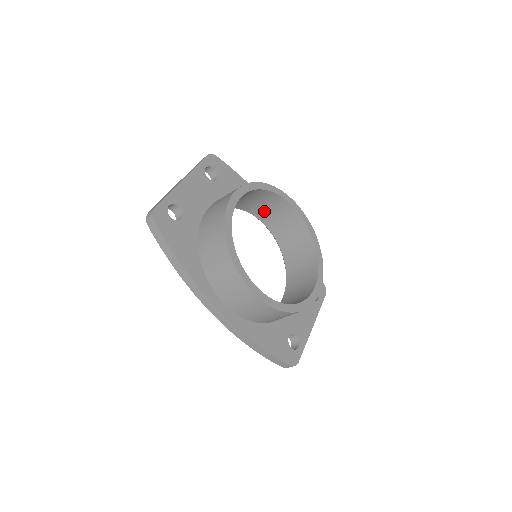
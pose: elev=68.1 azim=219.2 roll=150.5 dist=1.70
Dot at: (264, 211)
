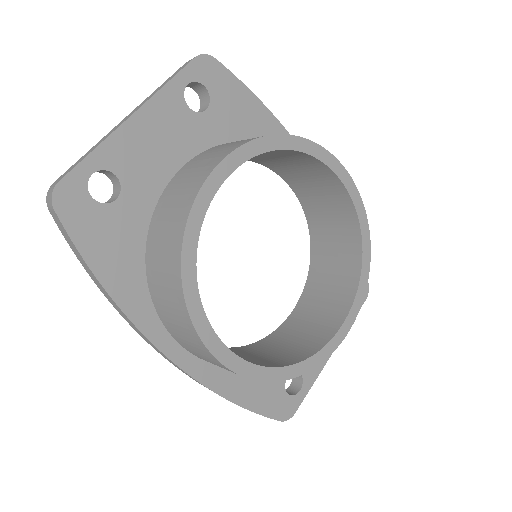
Dot at: (289, 169)
